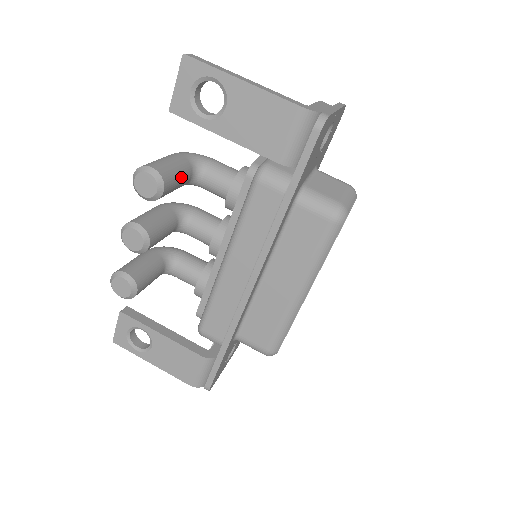
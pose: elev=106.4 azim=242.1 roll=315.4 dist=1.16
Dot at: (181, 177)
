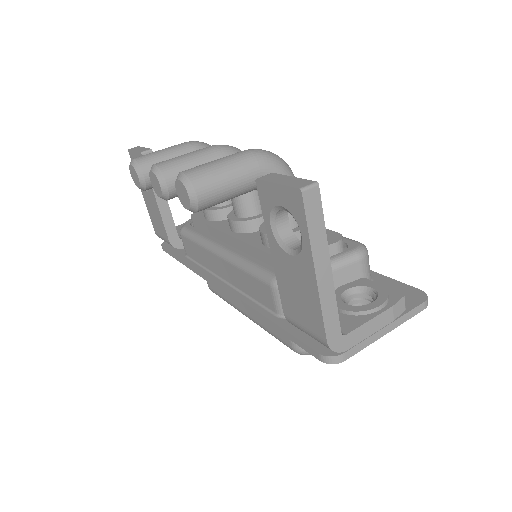
Dot at: (232, 198)
